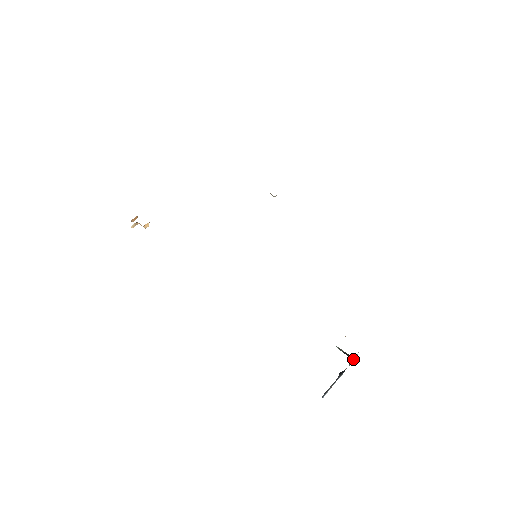
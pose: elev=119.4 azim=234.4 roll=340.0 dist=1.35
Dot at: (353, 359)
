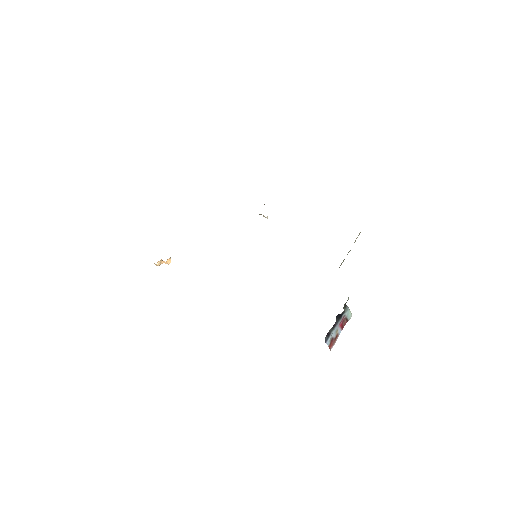
Dot at: occluded
